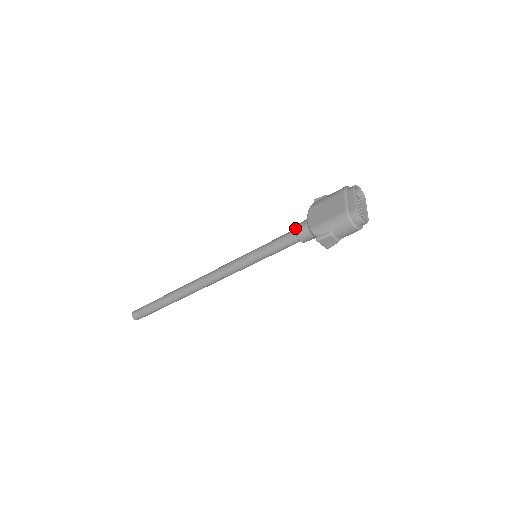
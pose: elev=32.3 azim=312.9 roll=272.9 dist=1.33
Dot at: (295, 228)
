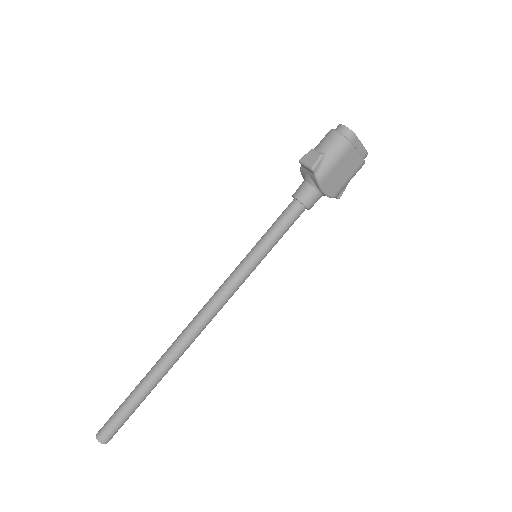
Dot at: occluded
